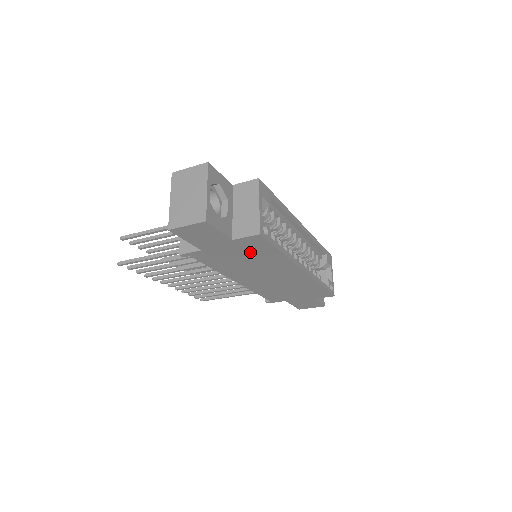
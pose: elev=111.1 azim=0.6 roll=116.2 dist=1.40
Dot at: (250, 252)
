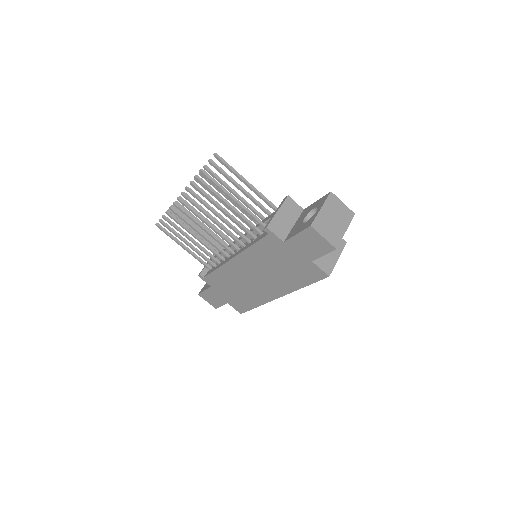
Dot at: (296, 270)
